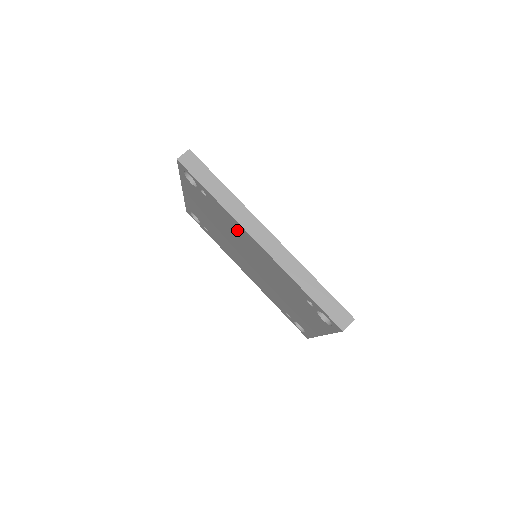
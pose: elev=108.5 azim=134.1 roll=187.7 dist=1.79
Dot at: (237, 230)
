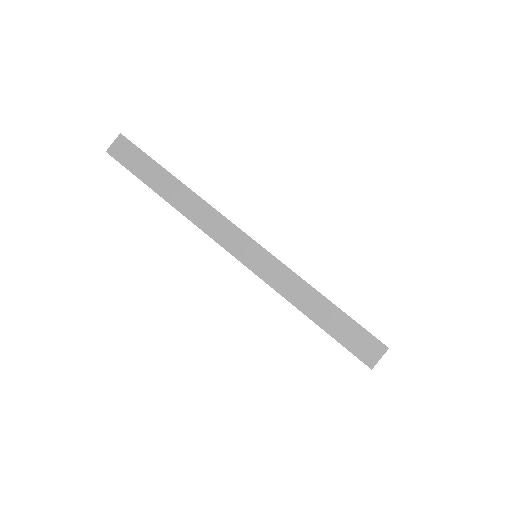
Dot at: occluded
